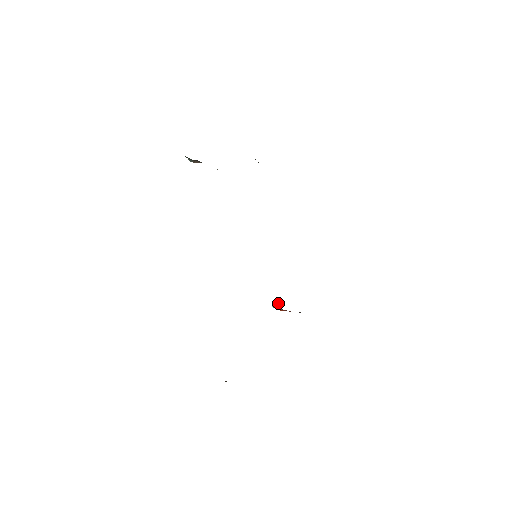
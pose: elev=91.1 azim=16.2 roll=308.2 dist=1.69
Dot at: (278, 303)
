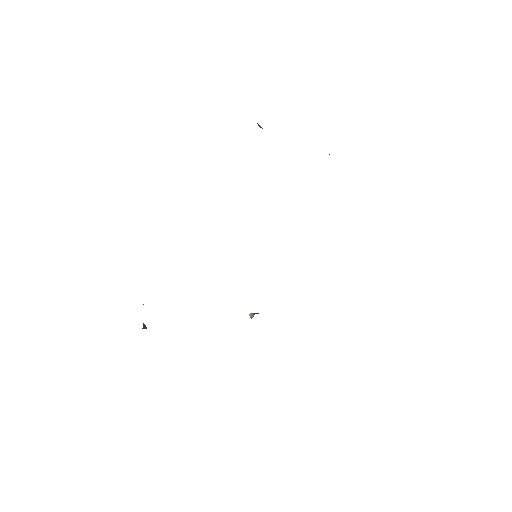
Dot at: (253, 316)
